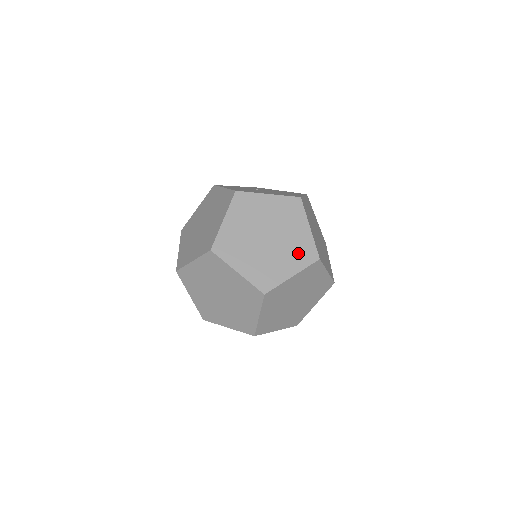
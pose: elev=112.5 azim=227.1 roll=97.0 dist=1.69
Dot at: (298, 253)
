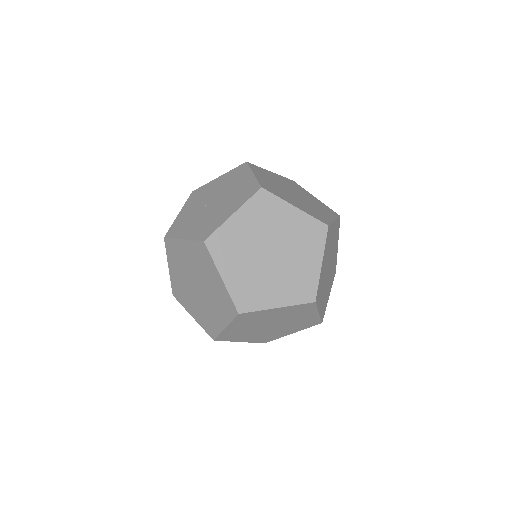
Dot at: (307, 240)
